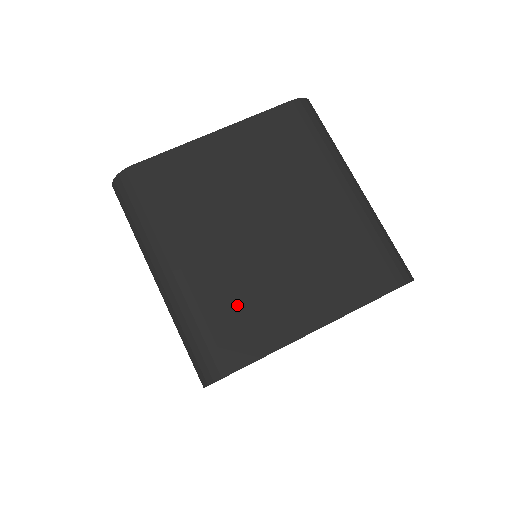
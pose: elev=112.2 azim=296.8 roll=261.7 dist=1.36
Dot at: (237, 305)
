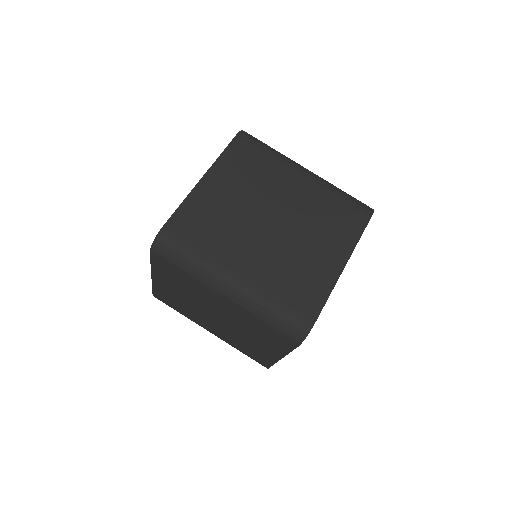
Dot at: (291, 279)
